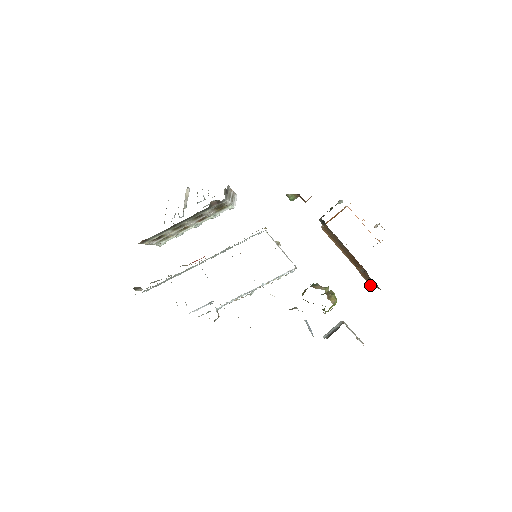
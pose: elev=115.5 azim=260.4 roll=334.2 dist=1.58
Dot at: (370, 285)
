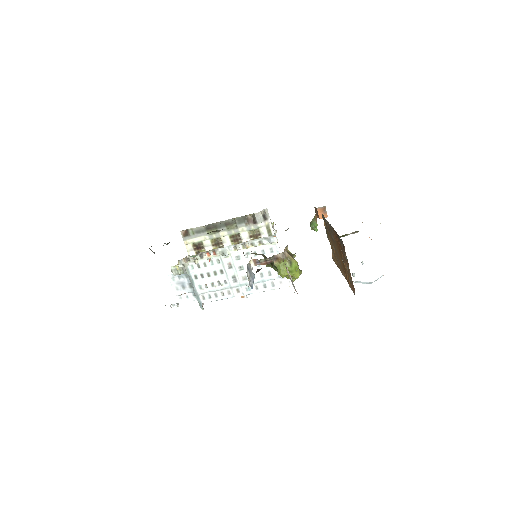
Dot at: (354, 292)
